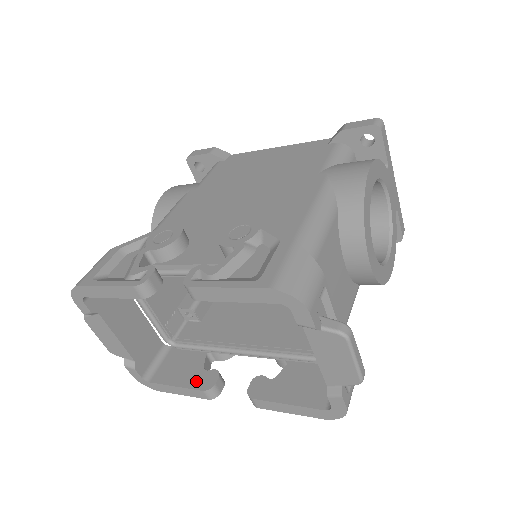
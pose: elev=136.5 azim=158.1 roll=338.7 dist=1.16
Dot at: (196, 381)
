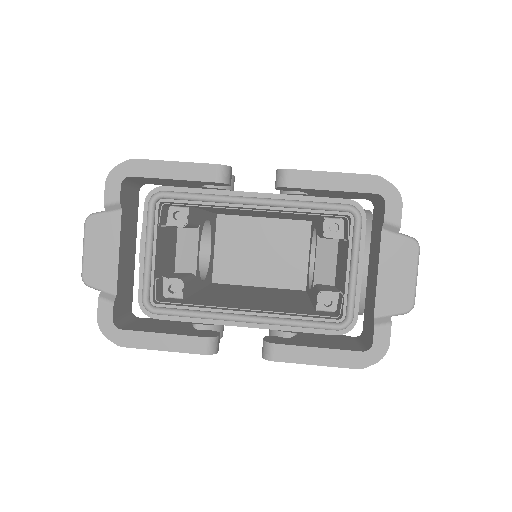
Dot at: (191, 332)
